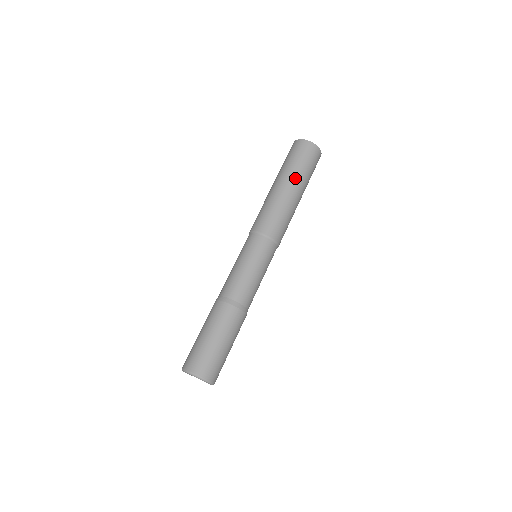
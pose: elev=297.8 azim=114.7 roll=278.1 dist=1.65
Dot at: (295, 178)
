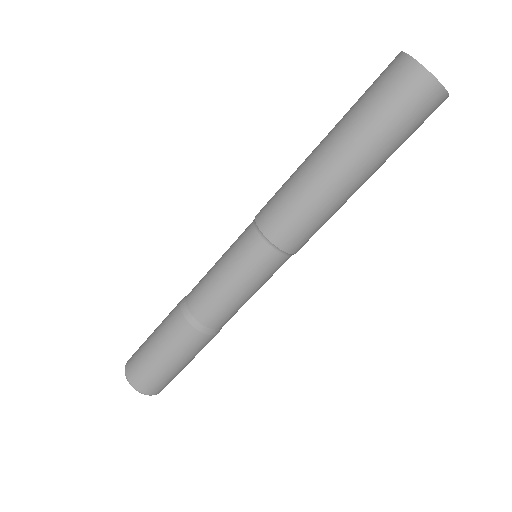
Dot at: (370, 159)
